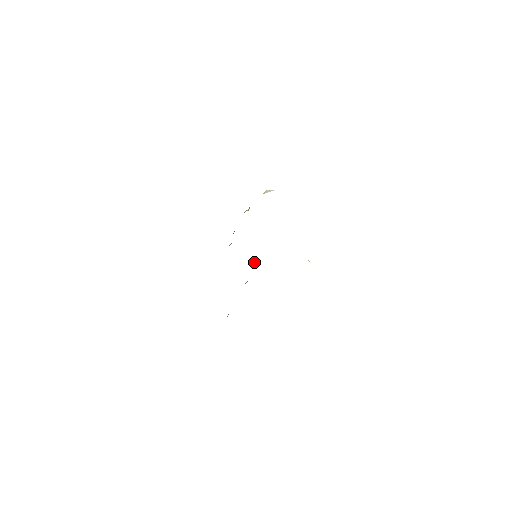
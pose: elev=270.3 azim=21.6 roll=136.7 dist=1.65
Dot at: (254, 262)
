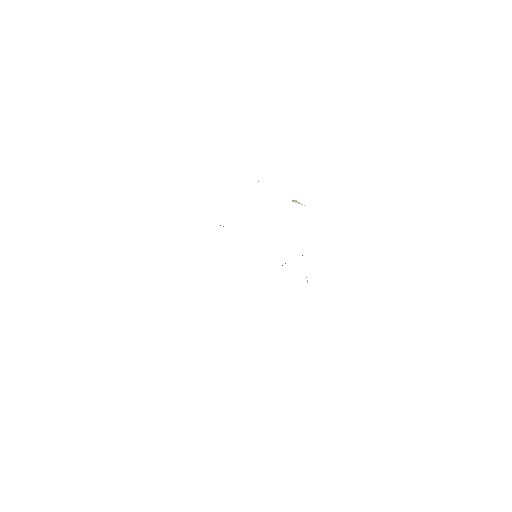
Dot at: occluded
